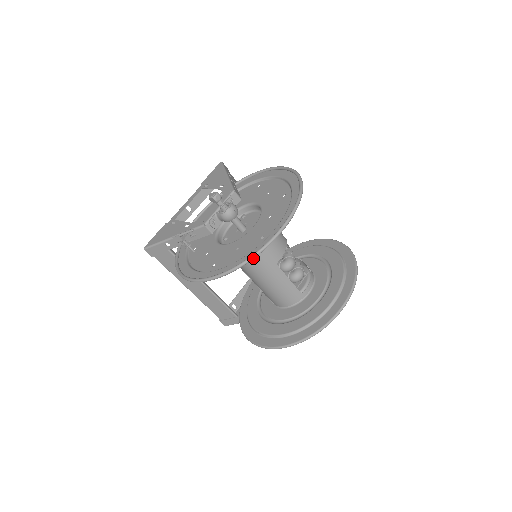
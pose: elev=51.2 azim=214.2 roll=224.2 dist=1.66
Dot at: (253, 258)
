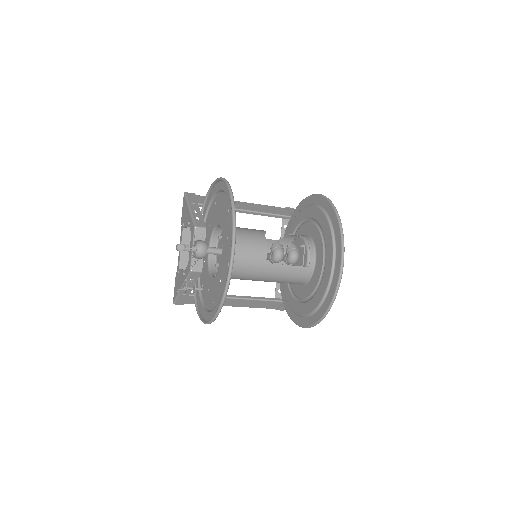
Dot at: (227, 291)
